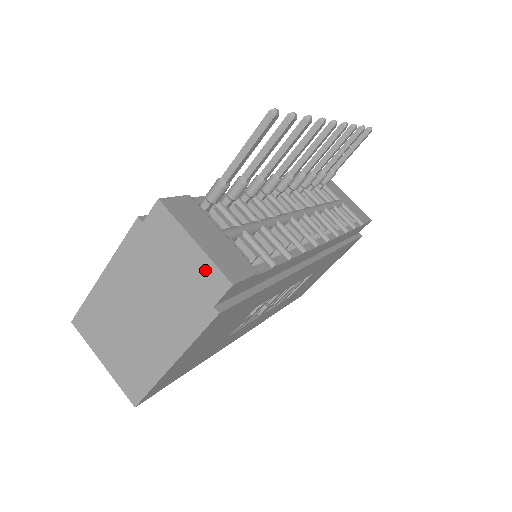
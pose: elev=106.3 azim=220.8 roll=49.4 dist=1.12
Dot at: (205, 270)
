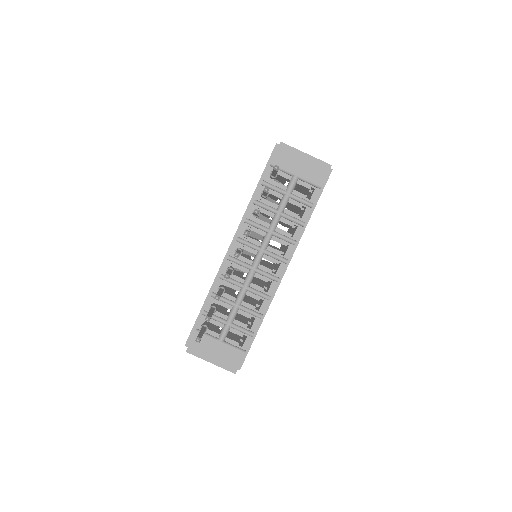
Dot at: occluded
